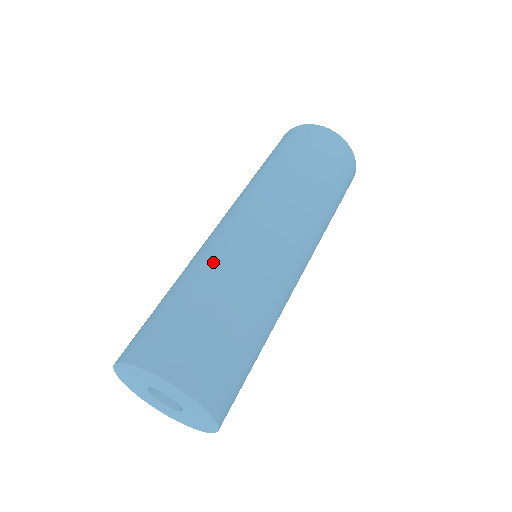
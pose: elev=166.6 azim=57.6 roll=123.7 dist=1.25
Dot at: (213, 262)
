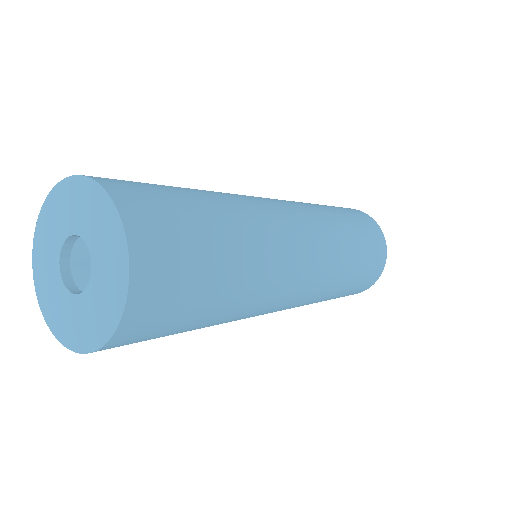
Dot at: (231, 196)
